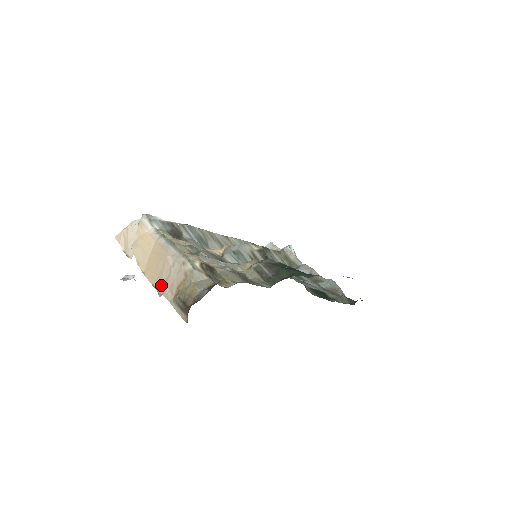
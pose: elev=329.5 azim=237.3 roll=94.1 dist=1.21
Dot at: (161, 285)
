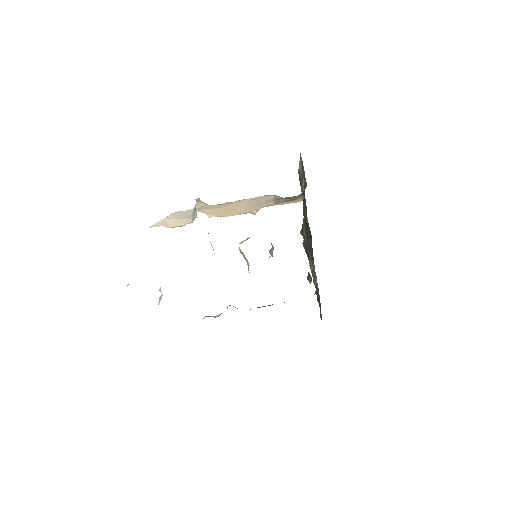
Dot at: (253, 208)
